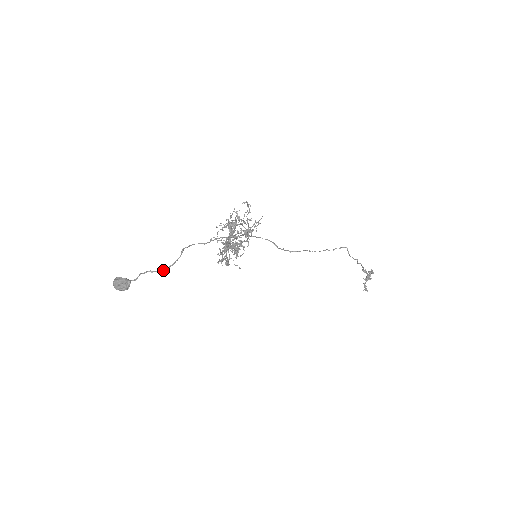
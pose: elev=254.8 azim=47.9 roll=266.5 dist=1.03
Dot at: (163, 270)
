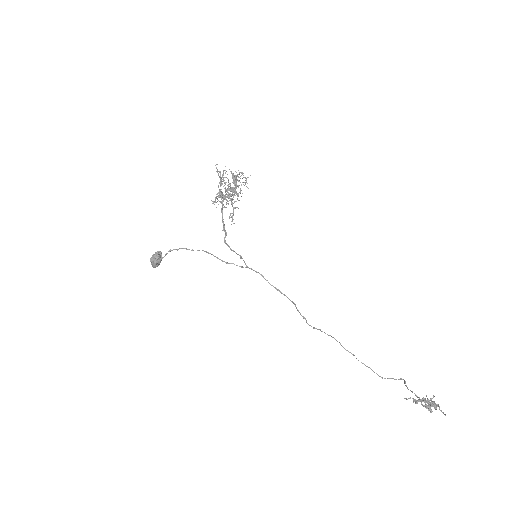
Dot at: (185, 248)
